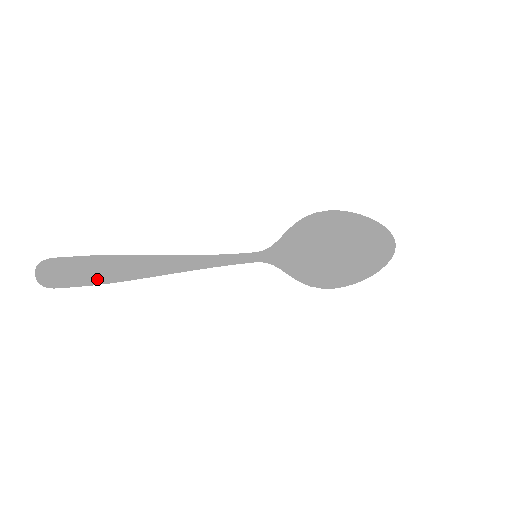
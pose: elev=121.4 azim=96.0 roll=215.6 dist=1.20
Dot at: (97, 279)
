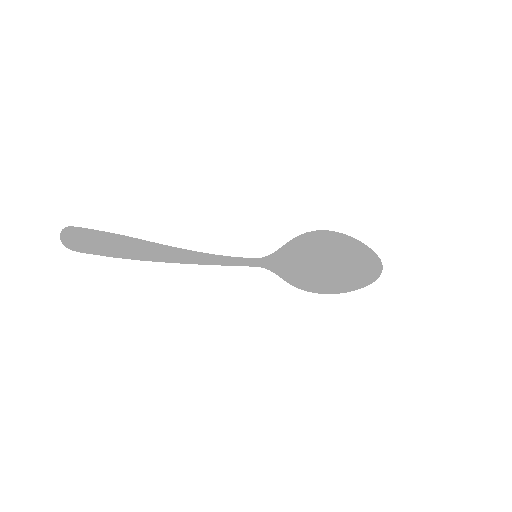
Dot at: (114, 254)
